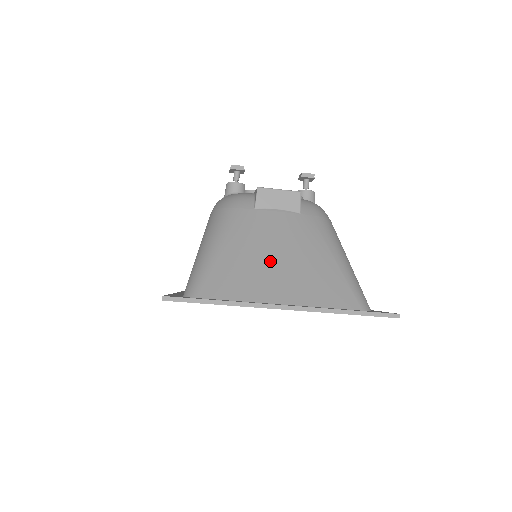
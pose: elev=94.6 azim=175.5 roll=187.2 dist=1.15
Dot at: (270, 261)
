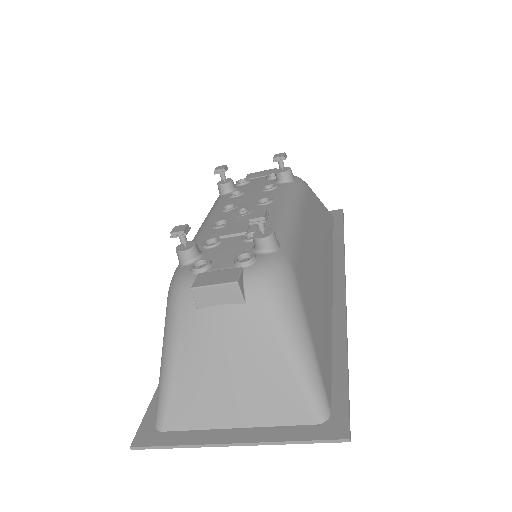
Dot at: (220, 378)
